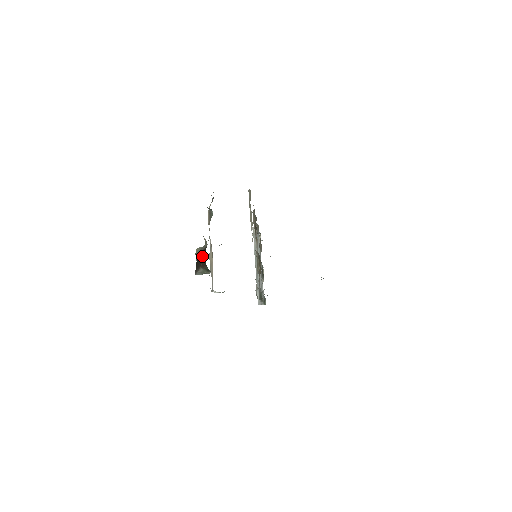
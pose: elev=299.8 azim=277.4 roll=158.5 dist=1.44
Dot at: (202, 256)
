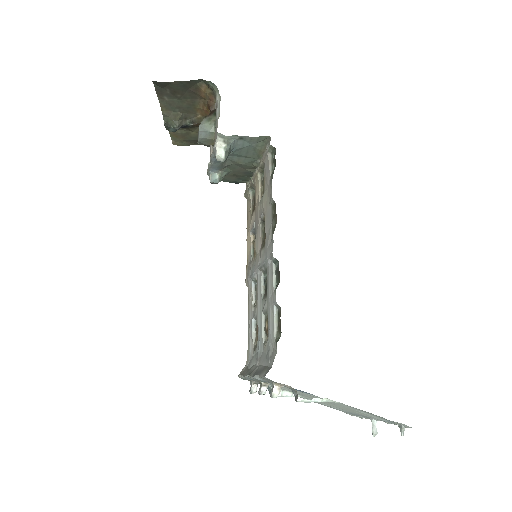
Dot at: occluded
